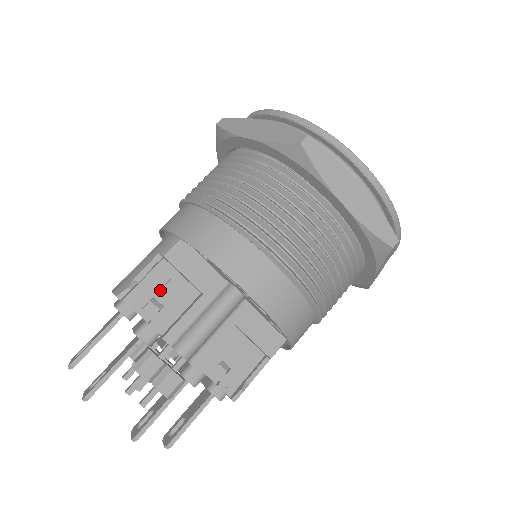
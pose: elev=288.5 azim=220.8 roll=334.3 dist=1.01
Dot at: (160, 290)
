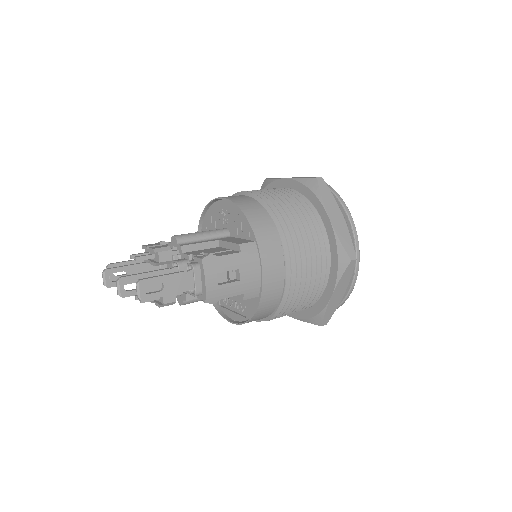
Dot at: occluded
